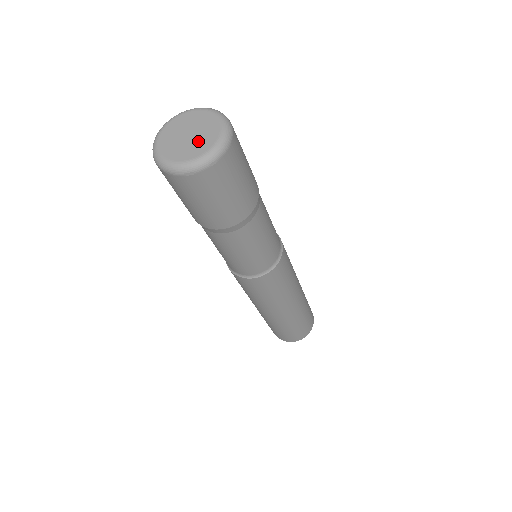
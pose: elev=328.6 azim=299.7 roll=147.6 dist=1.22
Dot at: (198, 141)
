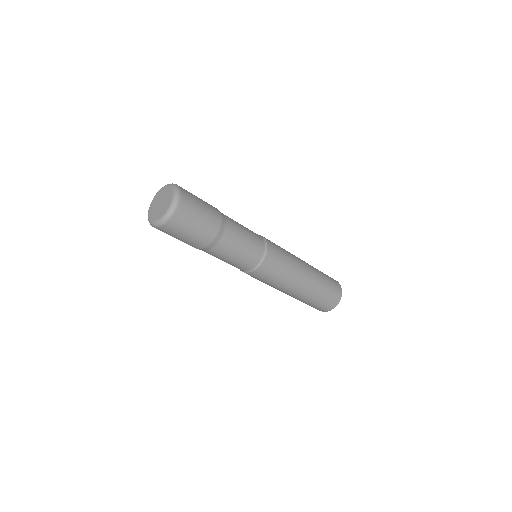
Dot at: (159, 210)
